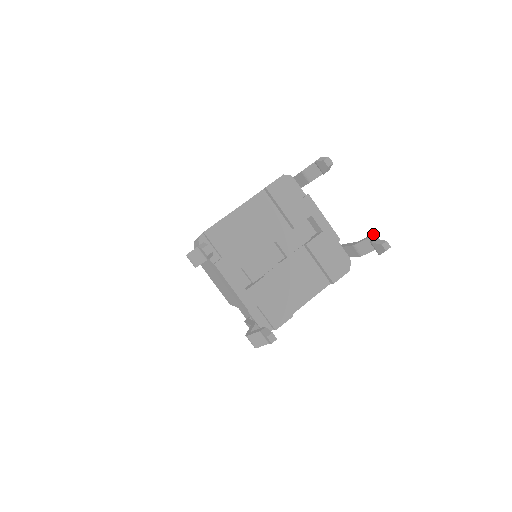
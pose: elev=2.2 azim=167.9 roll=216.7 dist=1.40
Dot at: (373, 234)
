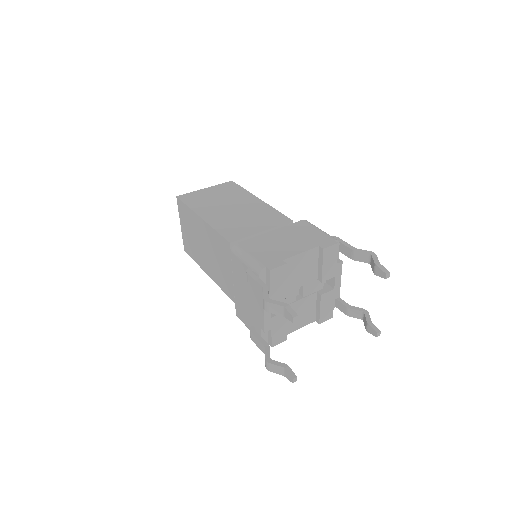
Dot at: (366, 310)
